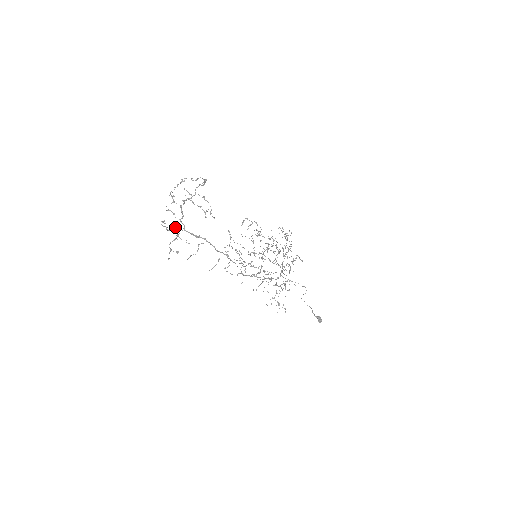
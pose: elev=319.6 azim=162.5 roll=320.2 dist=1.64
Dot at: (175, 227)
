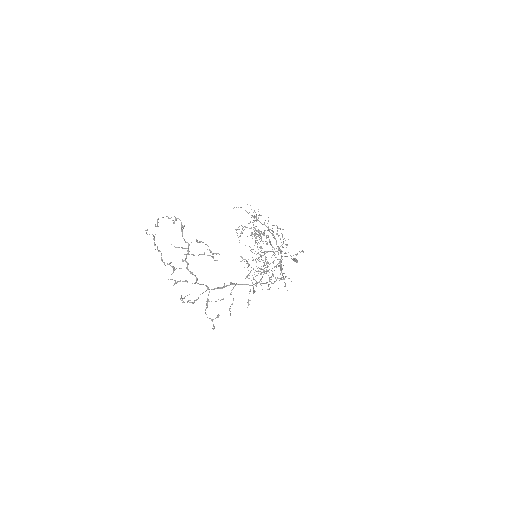
Dot at: occluded
